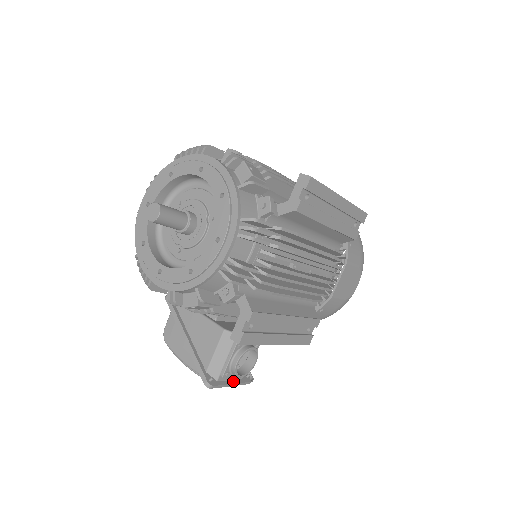
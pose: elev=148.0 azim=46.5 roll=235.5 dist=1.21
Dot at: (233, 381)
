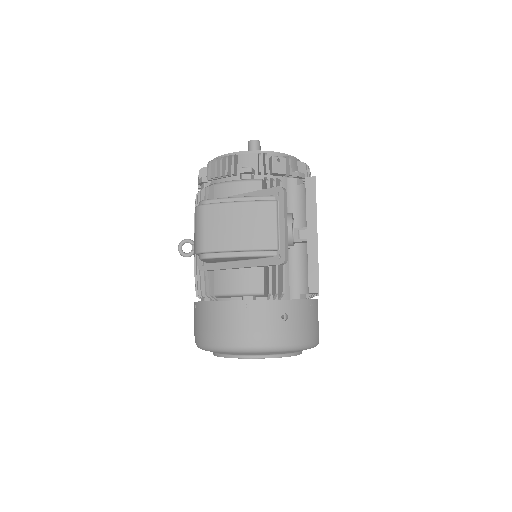
Dot at: (282, 229)
